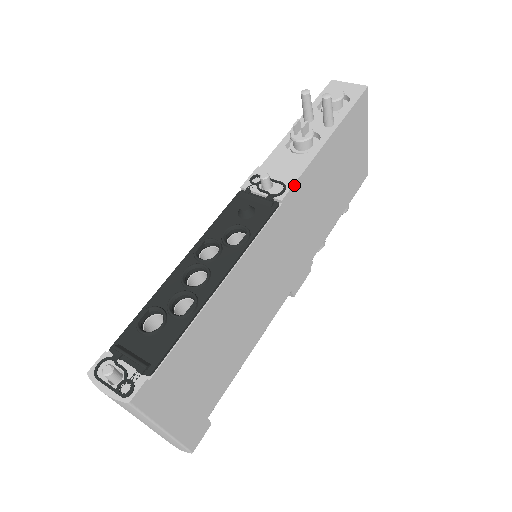
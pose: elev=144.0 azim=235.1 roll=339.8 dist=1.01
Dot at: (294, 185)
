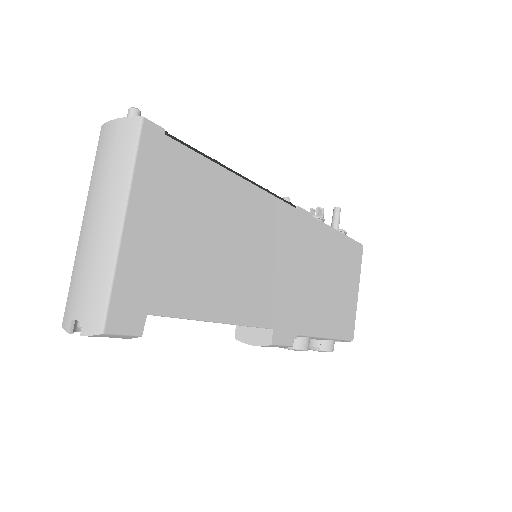
Dot at: (308, 213)
